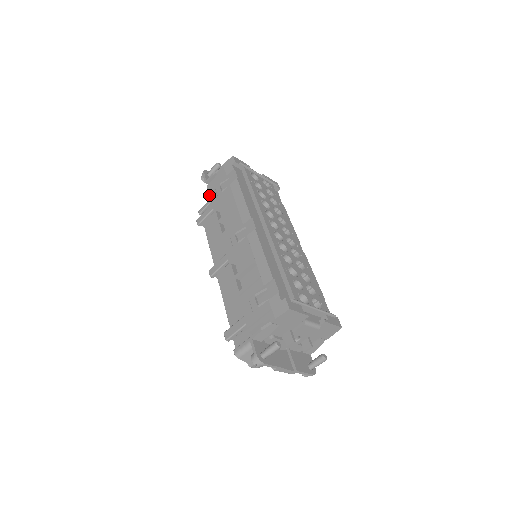
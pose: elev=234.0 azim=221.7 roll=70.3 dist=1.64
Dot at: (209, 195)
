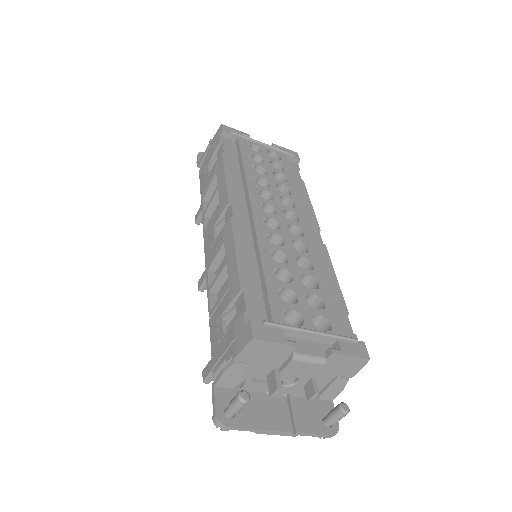
Dot at: occluded
